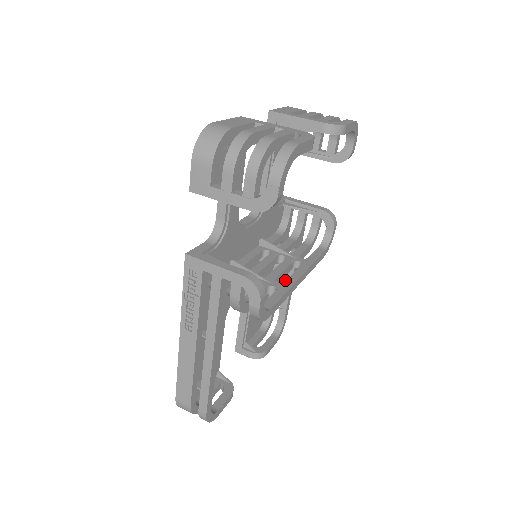
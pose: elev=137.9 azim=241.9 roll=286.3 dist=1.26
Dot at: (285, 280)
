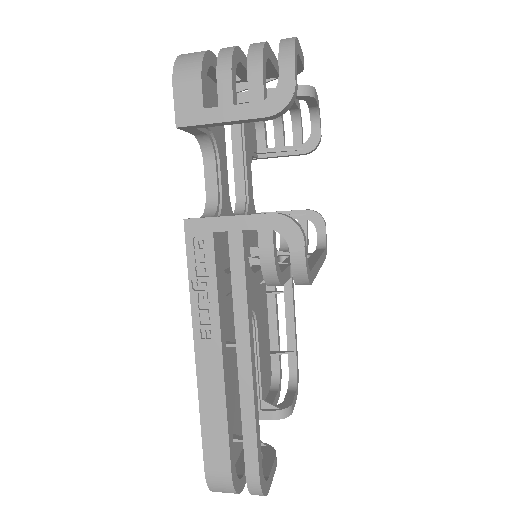
Dot at: (285, 312)
